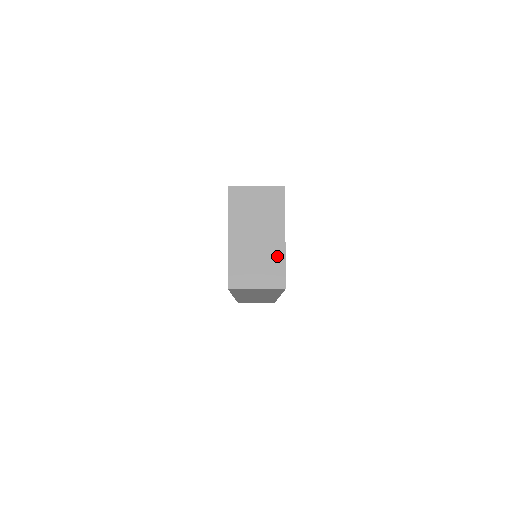
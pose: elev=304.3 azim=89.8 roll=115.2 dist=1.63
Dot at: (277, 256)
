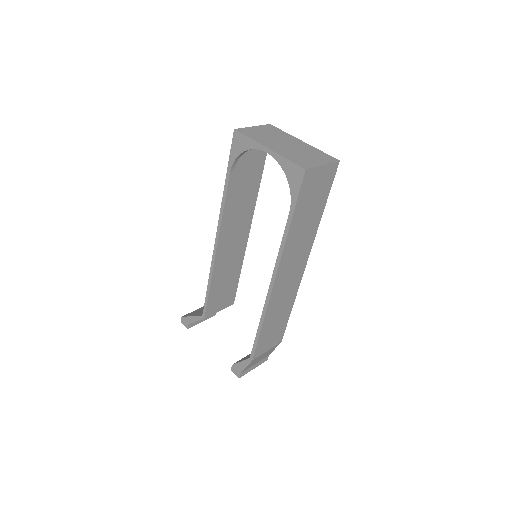
Dot at: (312, 149)
